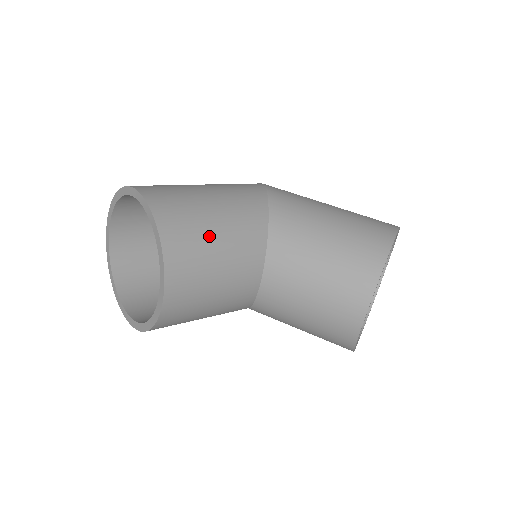
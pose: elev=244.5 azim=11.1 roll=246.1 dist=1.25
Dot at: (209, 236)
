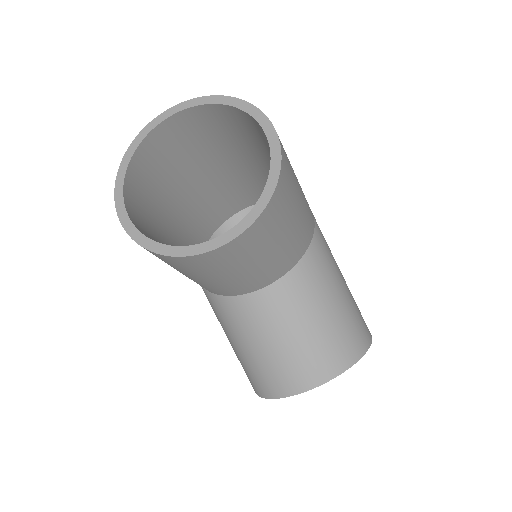
Dot at: (287, 225)
